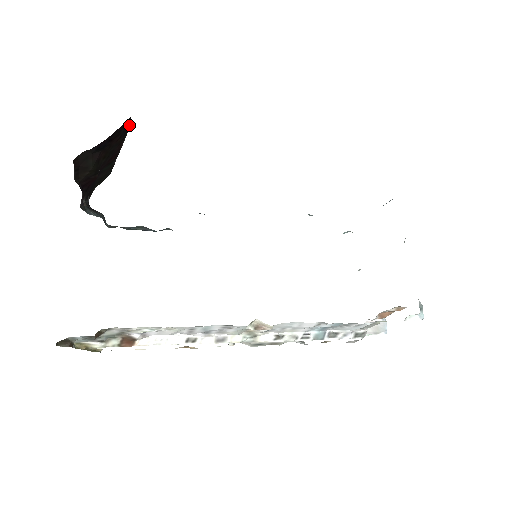
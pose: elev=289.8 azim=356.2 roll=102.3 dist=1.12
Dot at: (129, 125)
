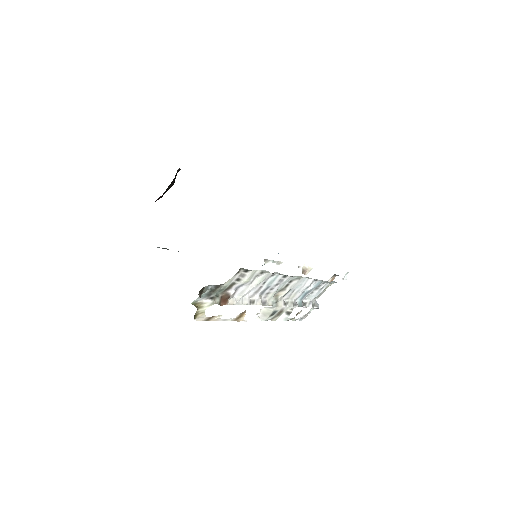
Dot at: occluded
